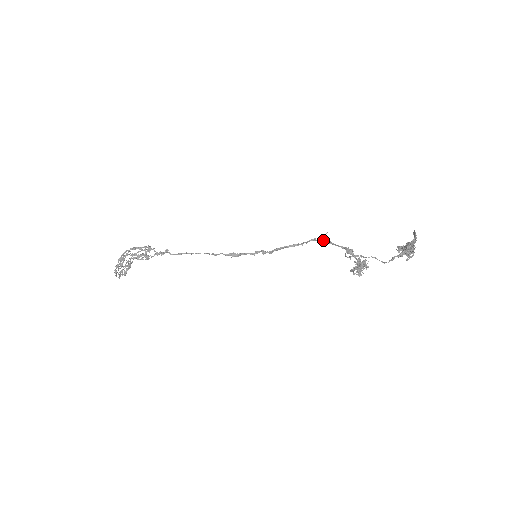
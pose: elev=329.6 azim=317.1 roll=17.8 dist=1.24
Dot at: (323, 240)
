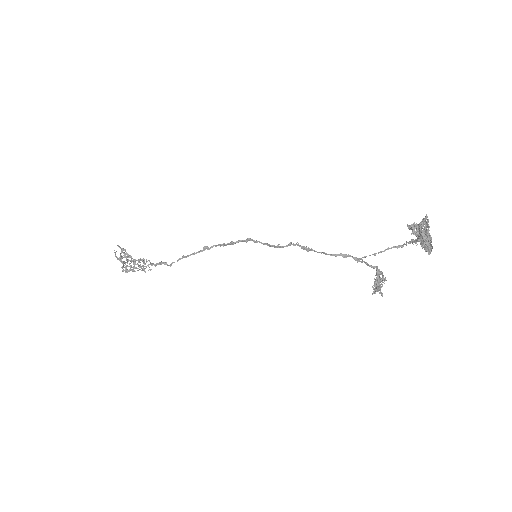
Dot at: (324, 253)
